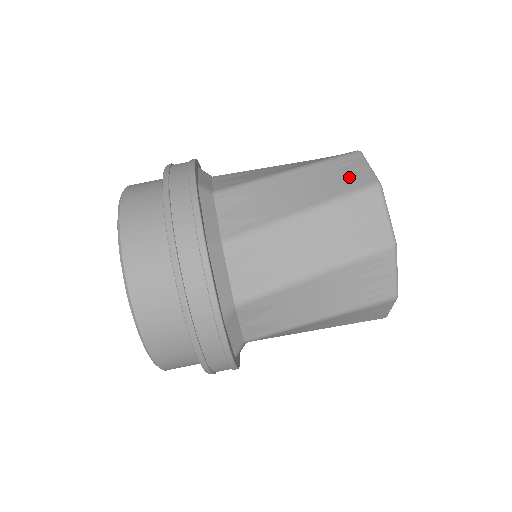
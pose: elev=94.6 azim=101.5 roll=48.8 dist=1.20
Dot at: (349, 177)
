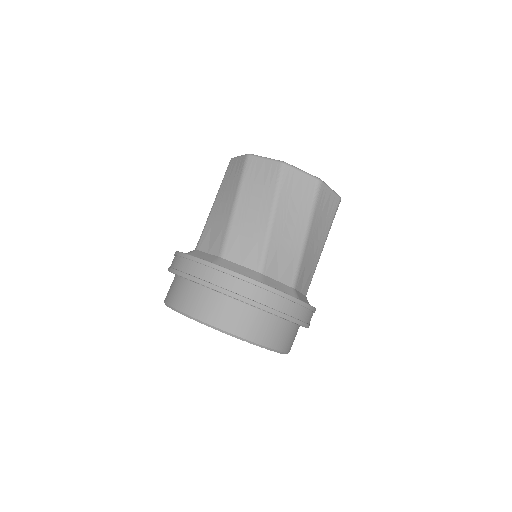
Dot at: (303, 190)
